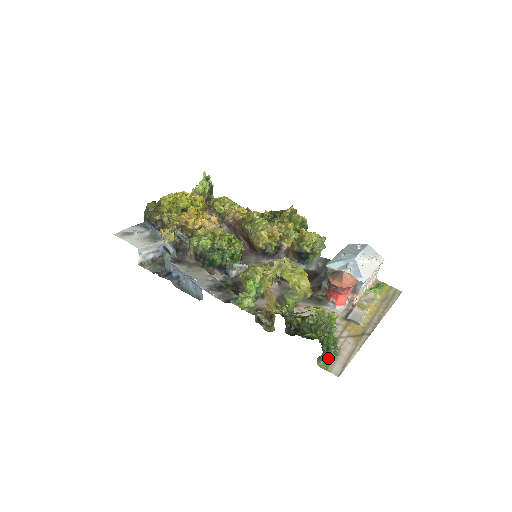
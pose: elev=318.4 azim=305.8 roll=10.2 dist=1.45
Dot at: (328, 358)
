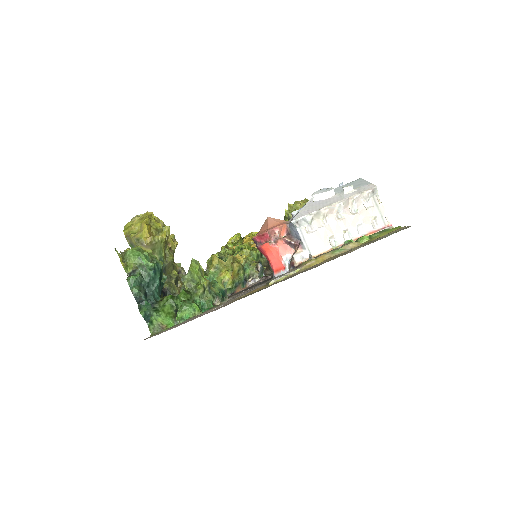
Dot at: (172, 326)
